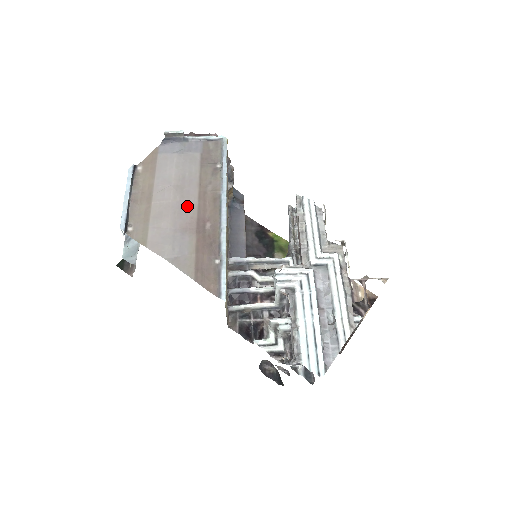
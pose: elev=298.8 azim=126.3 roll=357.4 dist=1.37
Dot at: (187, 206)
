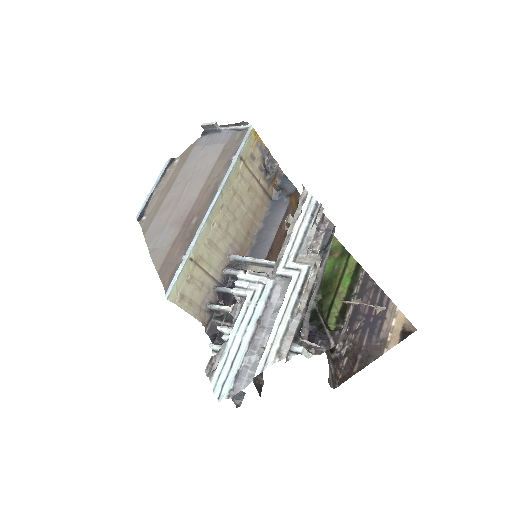
Dot at: (188, 199)
